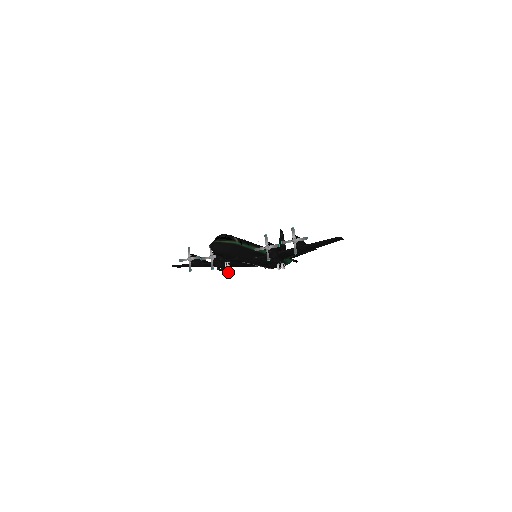
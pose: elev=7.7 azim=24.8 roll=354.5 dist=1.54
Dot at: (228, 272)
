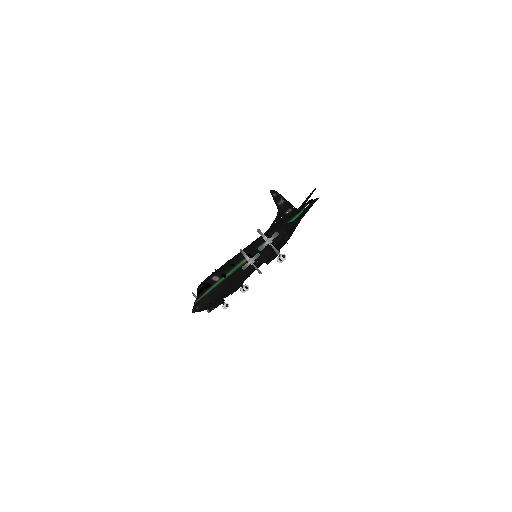
Dot at: (243, 288)
